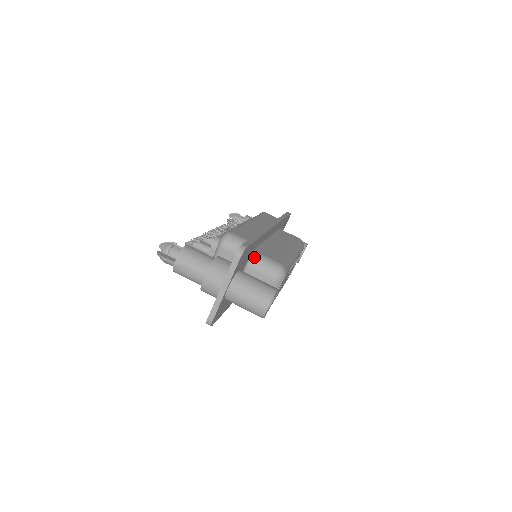
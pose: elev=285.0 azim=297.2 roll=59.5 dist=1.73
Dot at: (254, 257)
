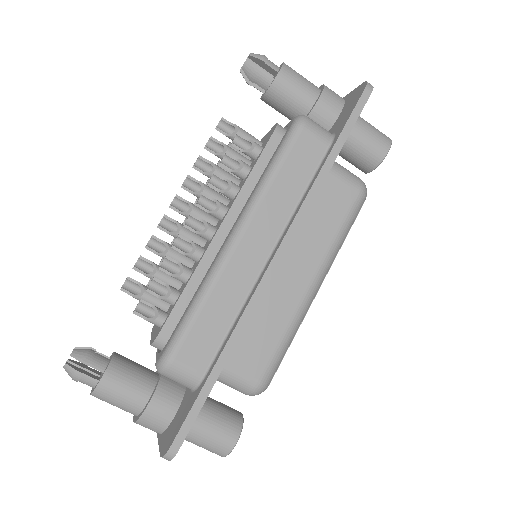
Dot at: occluded
